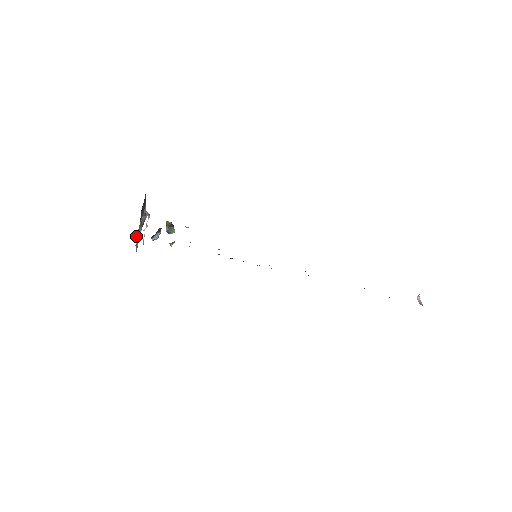
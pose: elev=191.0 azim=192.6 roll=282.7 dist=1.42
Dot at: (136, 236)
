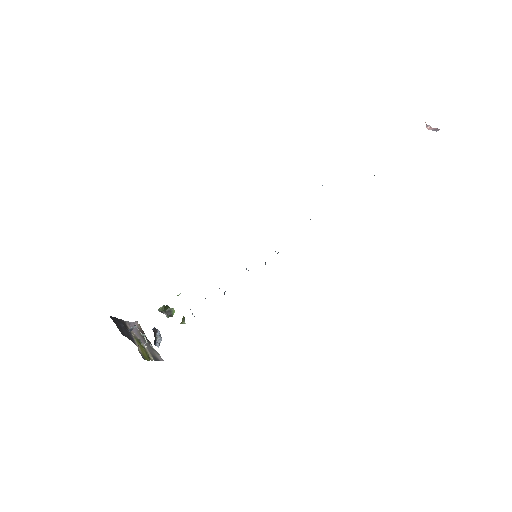
Dot at: occluded
